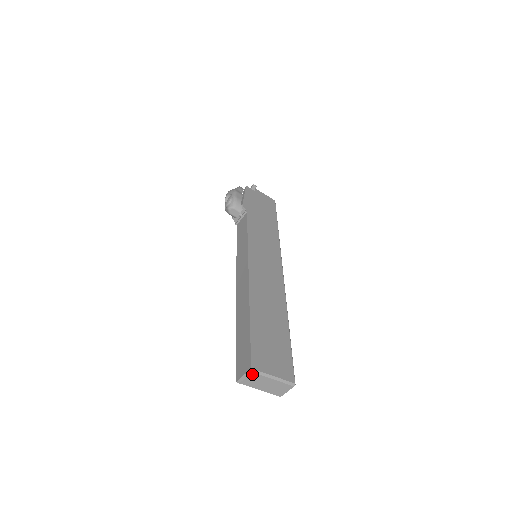
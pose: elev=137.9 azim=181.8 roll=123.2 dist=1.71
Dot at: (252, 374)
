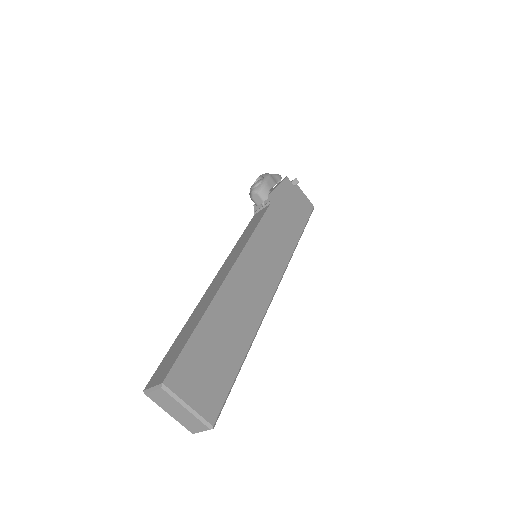
Dot at: (161, 390)
